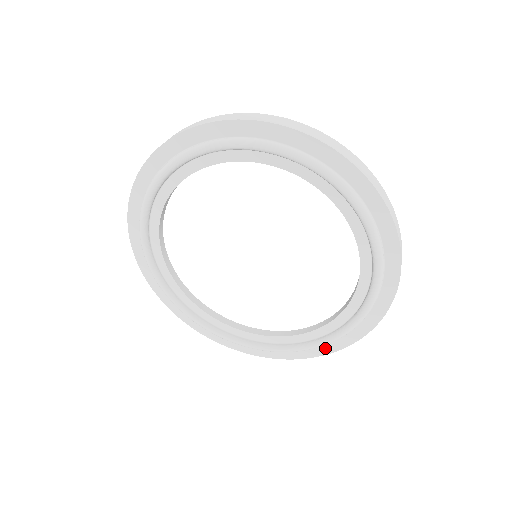
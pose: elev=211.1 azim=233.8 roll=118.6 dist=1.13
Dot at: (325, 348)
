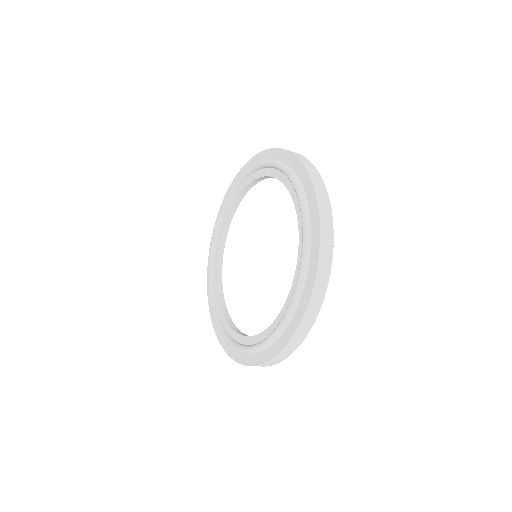
Dot at: (260, 357)
